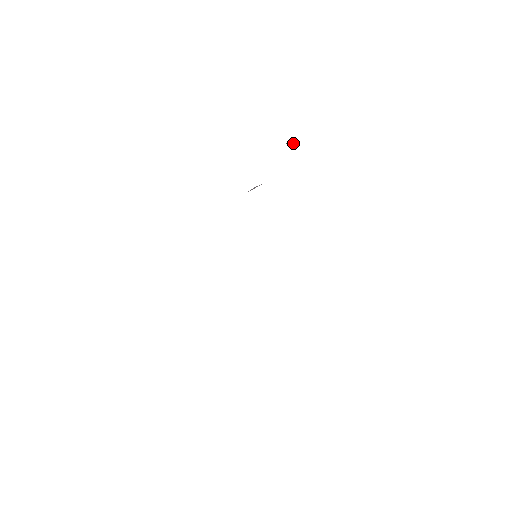
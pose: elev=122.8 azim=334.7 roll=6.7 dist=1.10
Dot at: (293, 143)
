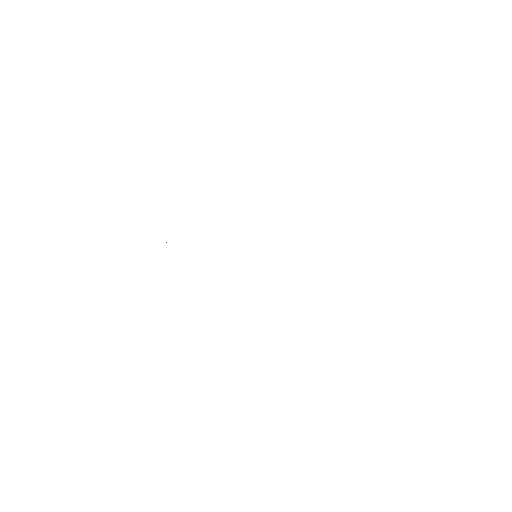
Dot at: occluded
